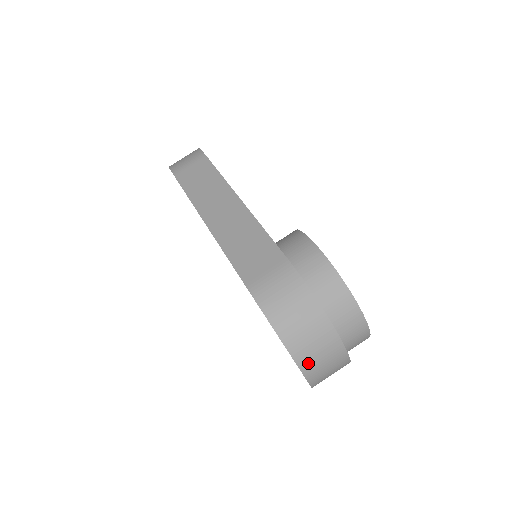
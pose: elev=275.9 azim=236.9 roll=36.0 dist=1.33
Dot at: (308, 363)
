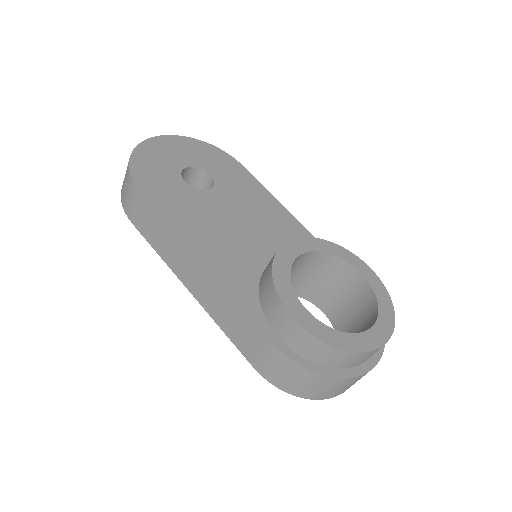
Dot at: (339, 393)
